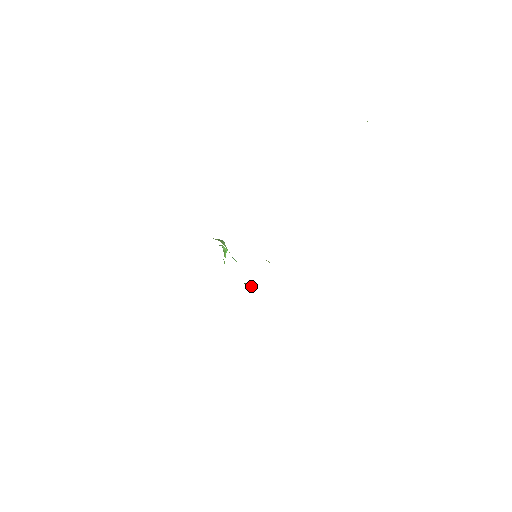
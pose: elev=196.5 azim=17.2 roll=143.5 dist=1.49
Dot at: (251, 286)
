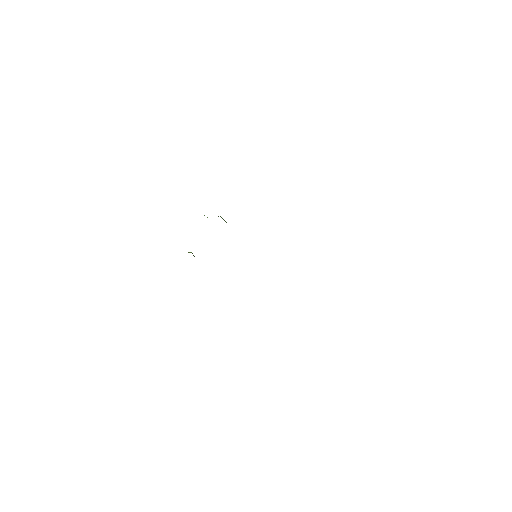
Dot at: occluded
